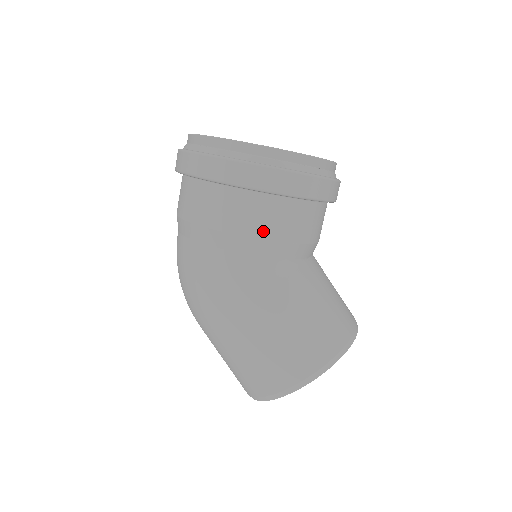
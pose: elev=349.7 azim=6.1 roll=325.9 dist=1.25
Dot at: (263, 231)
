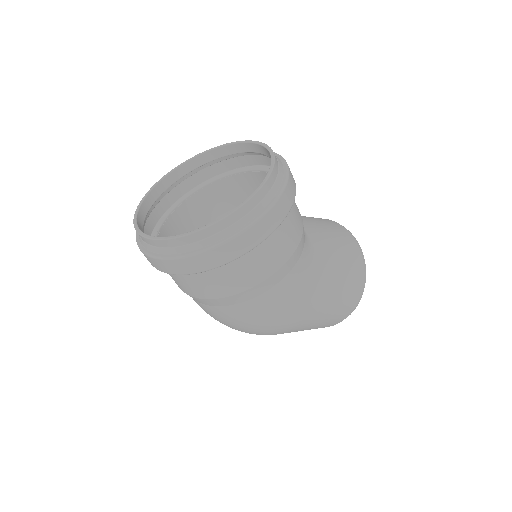
Dot at: (295, 240)
